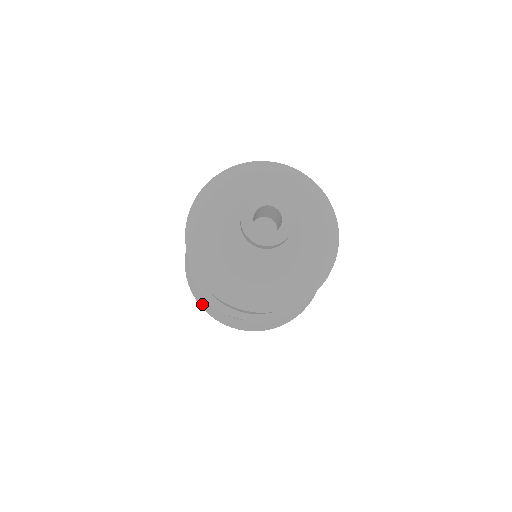
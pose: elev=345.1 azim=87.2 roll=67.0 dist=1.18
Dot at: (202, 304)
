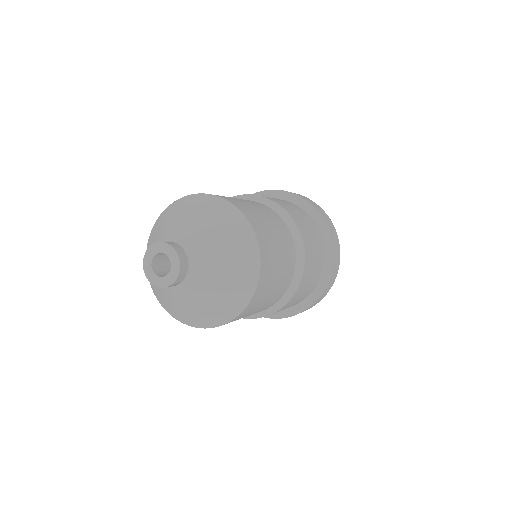
Dot at: occluded
